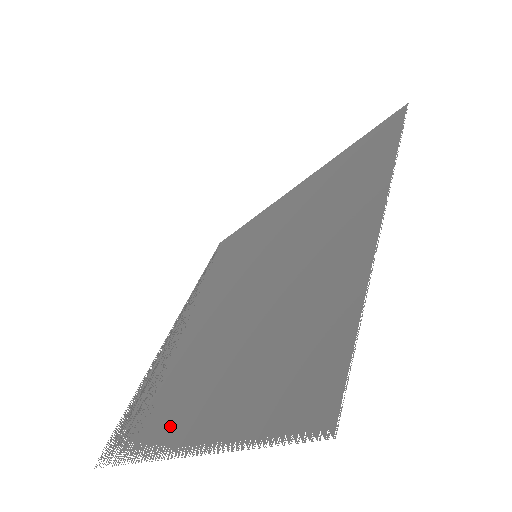
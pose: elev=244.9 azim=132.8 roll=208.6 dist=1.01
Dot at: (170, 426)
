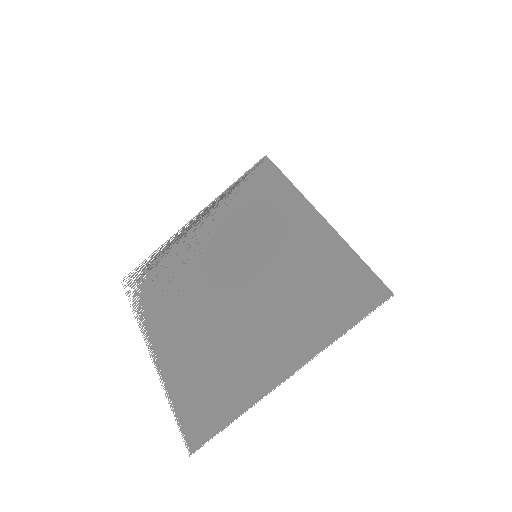
Dot at: (157, 334)
